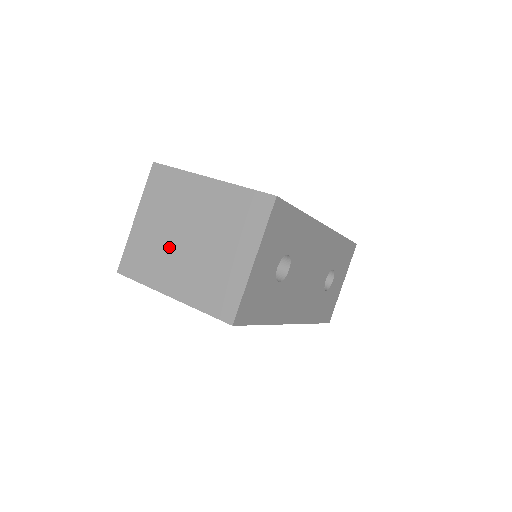
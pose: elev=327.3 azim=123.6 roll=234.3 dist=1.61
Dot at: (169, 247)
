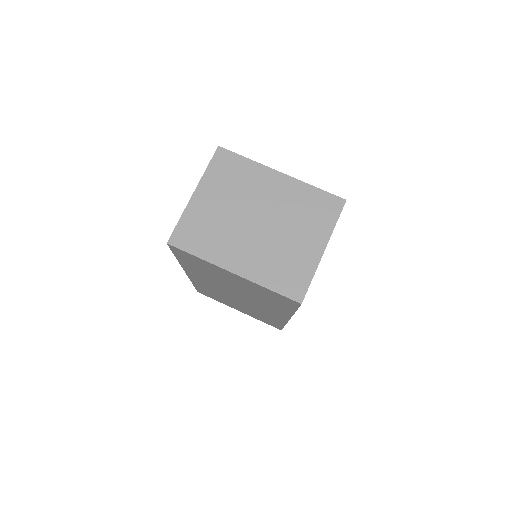
Dot at: (234, 227)
